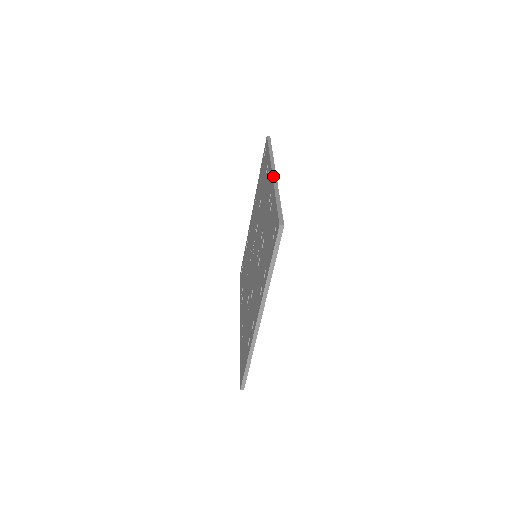
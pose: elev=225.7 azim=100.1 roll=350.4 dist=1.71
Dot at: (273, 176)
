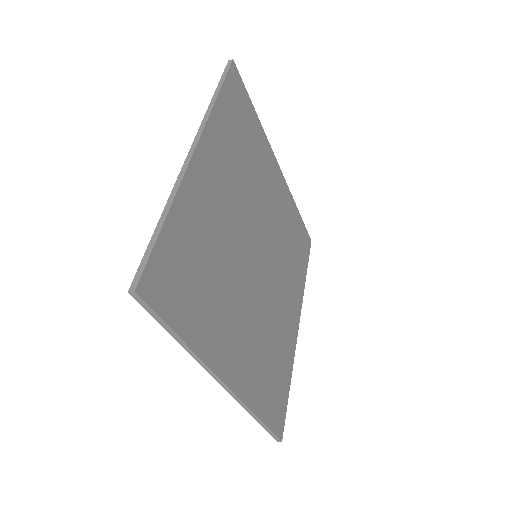
Dot at: (185, 160)
